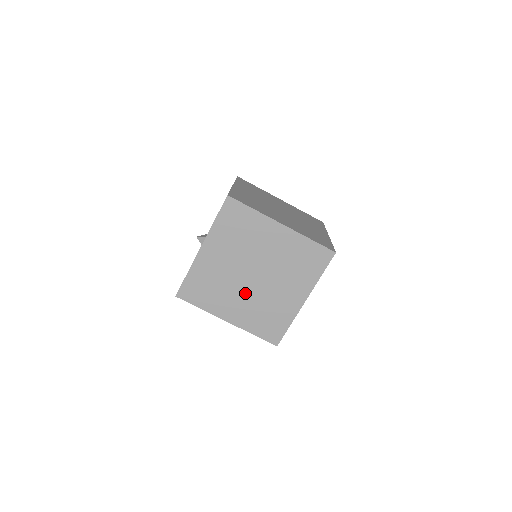
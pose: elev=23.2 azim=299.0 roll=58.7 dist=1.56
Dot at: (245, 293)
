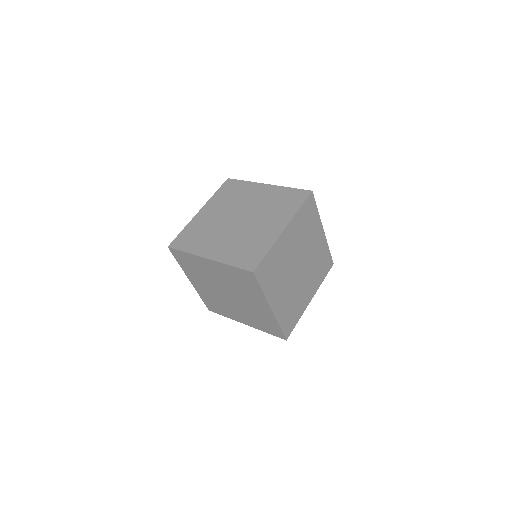
Dot at: (235, 306)
